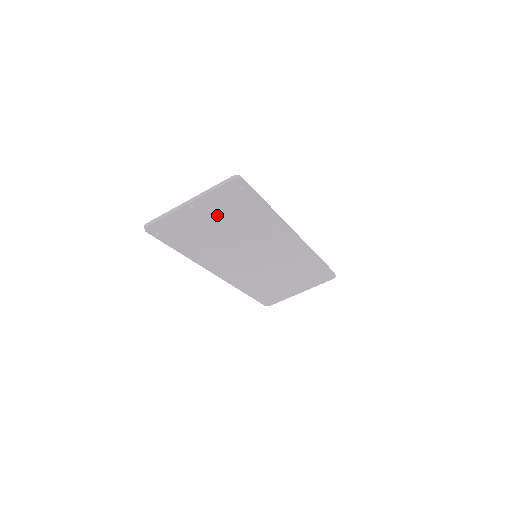
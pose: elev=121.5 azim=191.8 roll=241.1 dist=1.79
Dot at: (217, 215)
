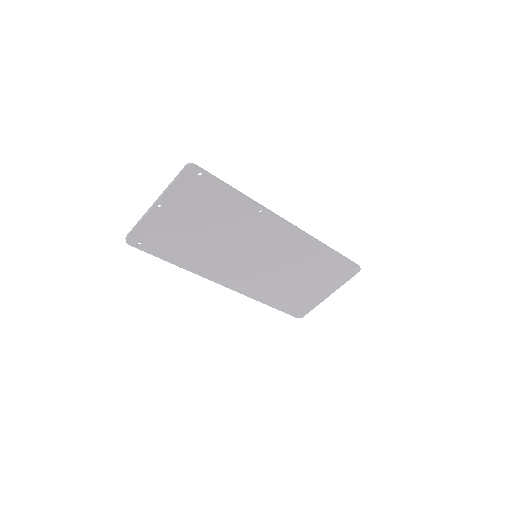
Dot at: (190, 213)
